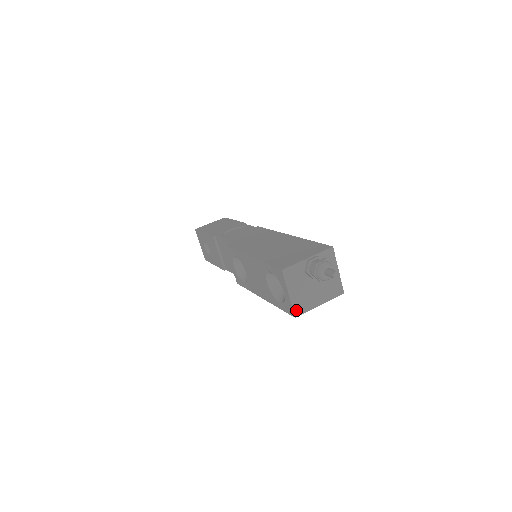
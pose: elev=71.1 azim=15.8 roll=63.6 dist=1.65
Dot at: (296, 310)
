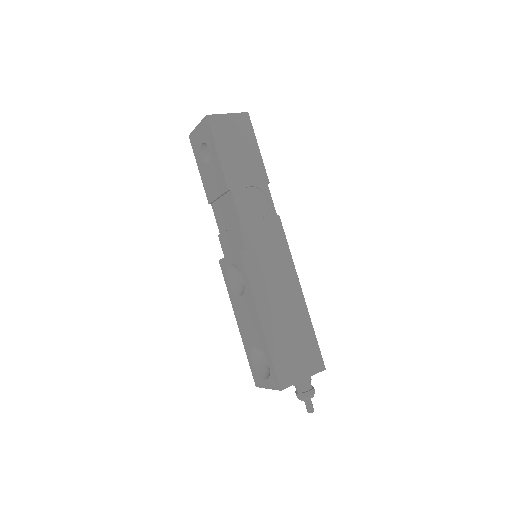
Dot at: occluded
